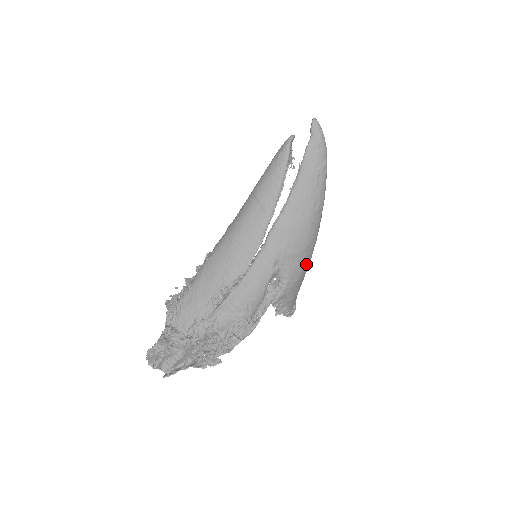
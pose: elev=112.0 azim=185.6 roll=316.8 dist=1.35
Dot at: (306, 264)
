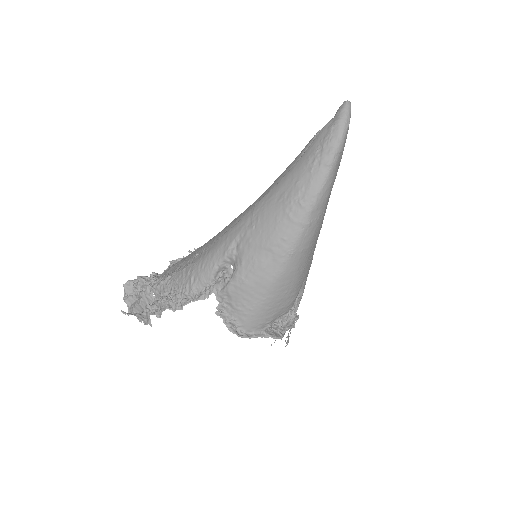
Dot at: (269, 272)
